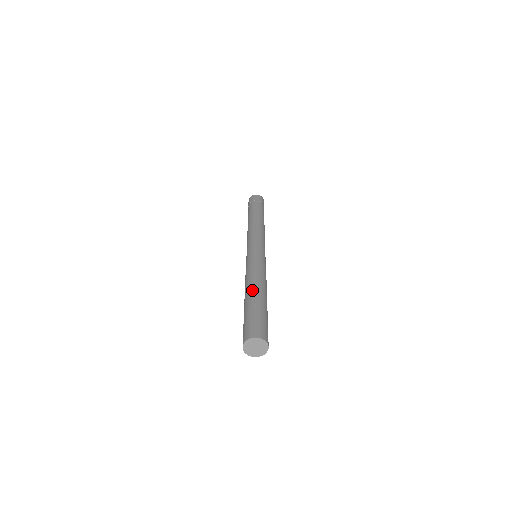
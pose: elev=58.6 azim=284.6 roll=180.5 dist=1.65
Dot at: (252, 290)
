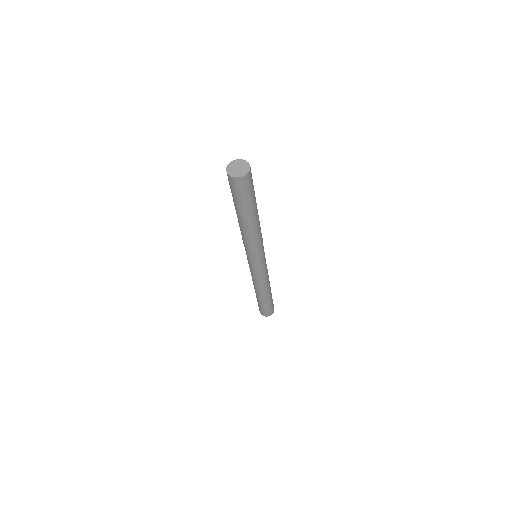
Dot at: occluded
